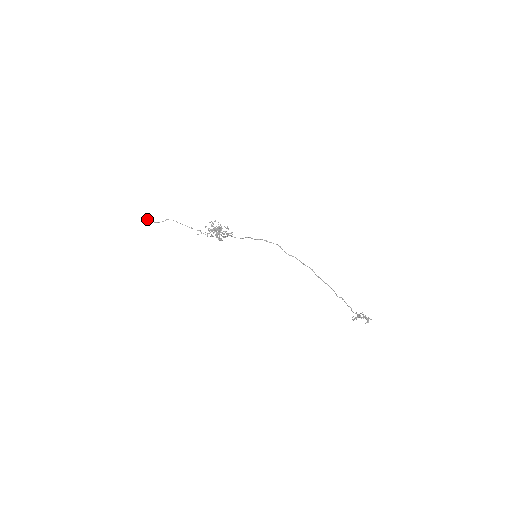
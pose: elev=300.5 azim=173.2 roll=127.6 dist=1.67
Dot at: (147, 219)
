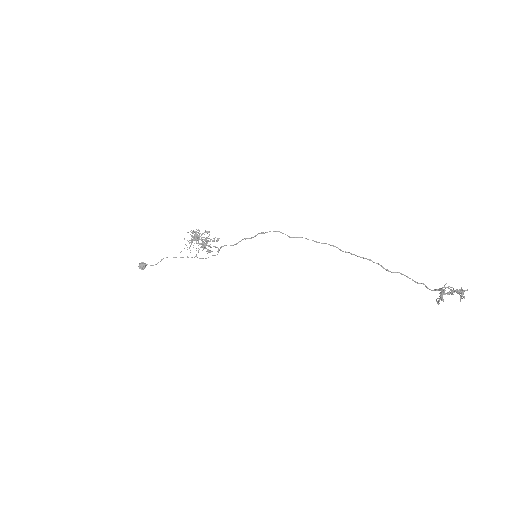
Dot at: (142, 263)
